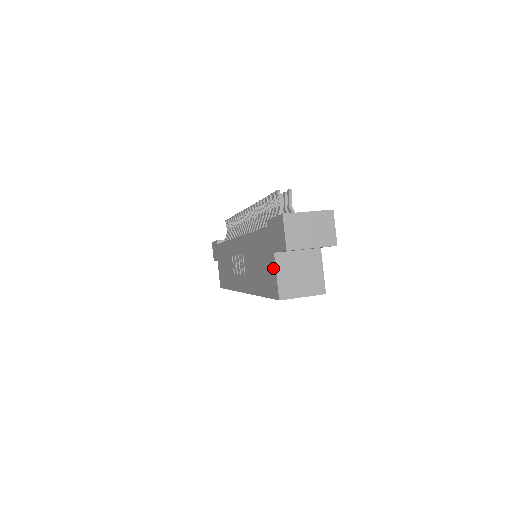
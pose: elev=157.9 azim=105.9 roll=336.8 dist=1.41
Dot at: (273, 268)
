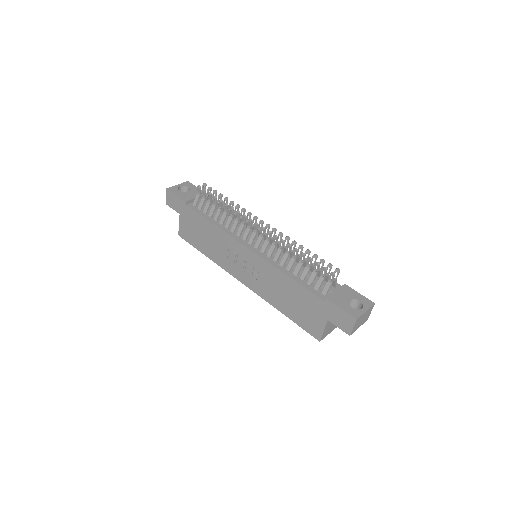
Dot at: (321, 324)
